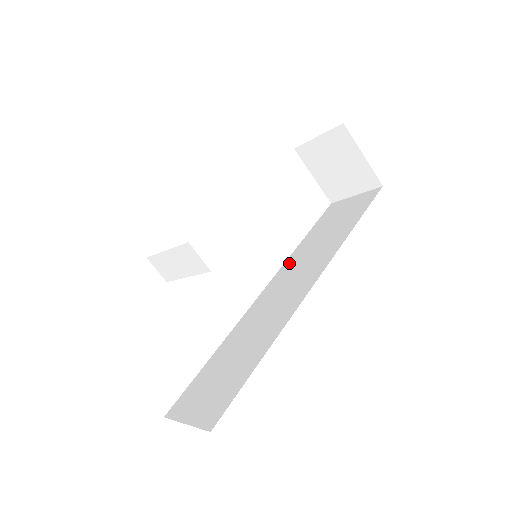
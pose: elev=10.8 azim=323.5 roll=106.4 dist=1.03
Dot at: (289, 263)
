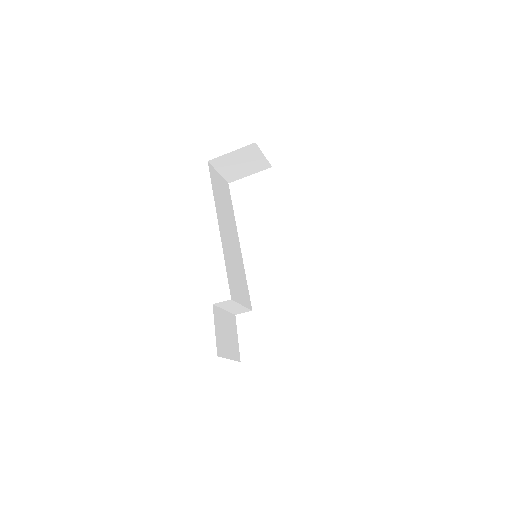
Dot at: occluded
